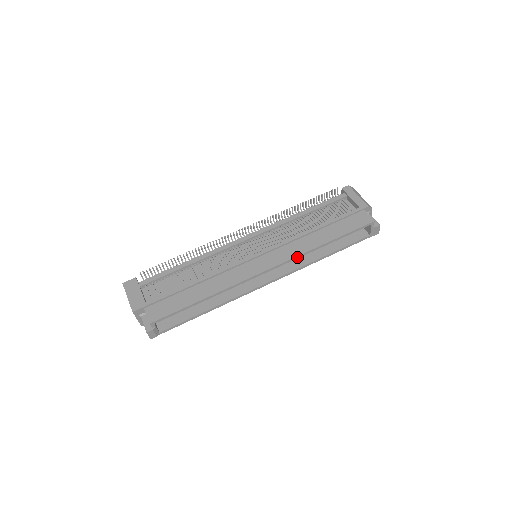
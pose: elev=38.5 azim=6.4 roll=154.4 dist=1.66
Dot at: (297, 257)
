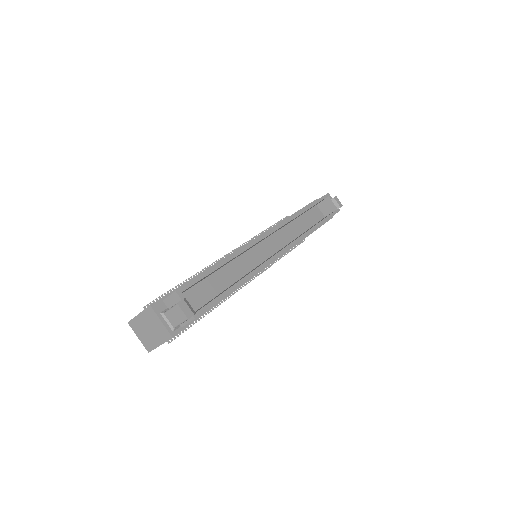
Dot at: (288, 221)
